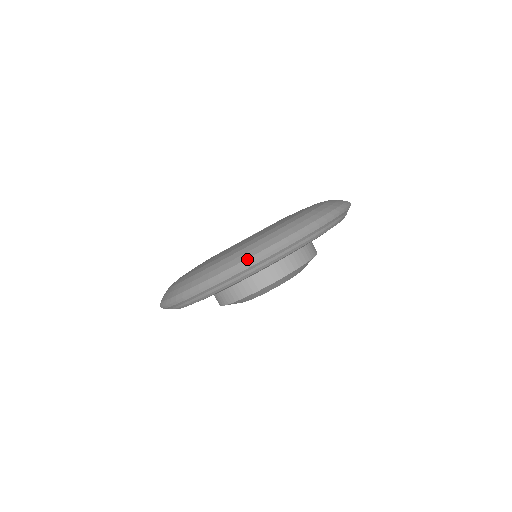
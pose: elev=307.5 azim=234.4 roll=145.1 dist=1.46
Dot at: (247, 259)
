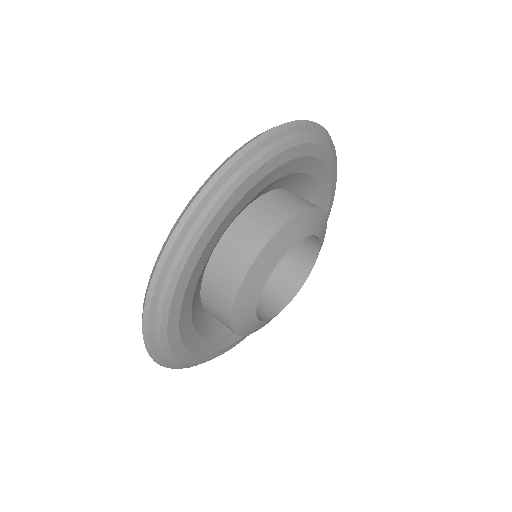
Dot at: (196, 192)
